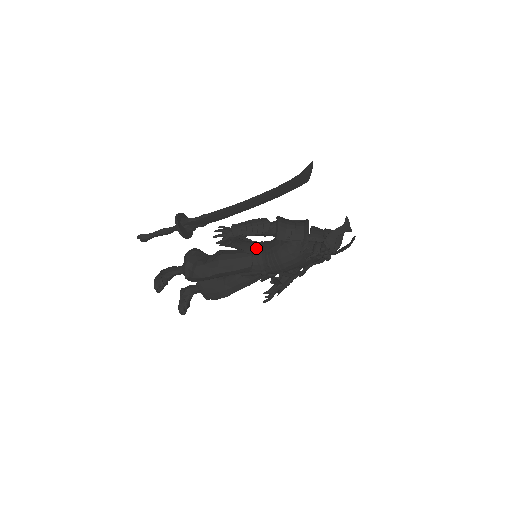
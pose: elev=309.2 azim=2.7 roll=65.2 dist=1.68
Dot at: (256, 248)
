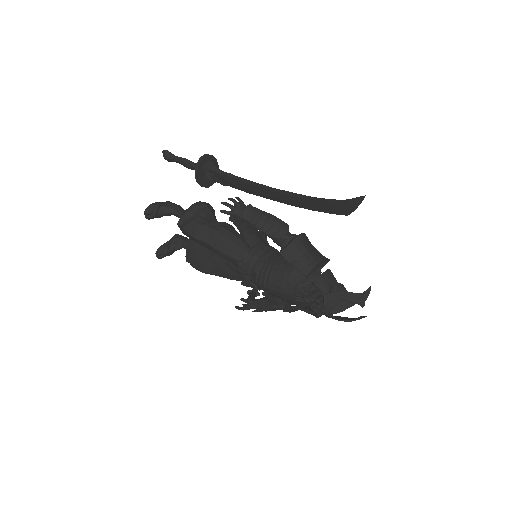
Dot at: (259, 247)
